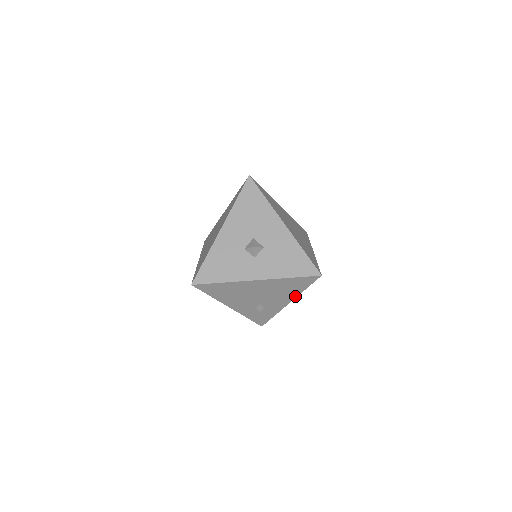
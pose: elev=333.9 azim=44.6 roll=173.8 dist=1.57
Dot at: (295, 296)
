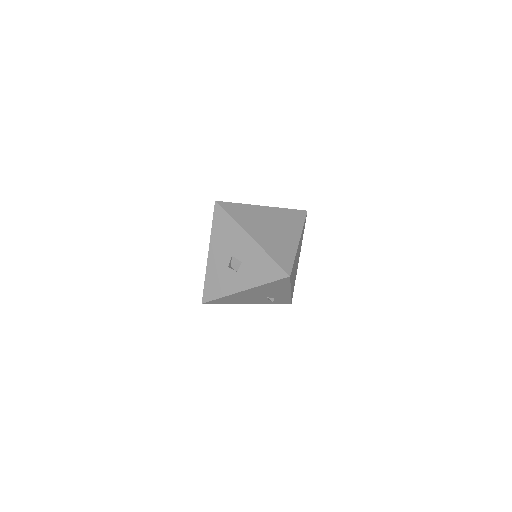
Dot at: (289, 288)
